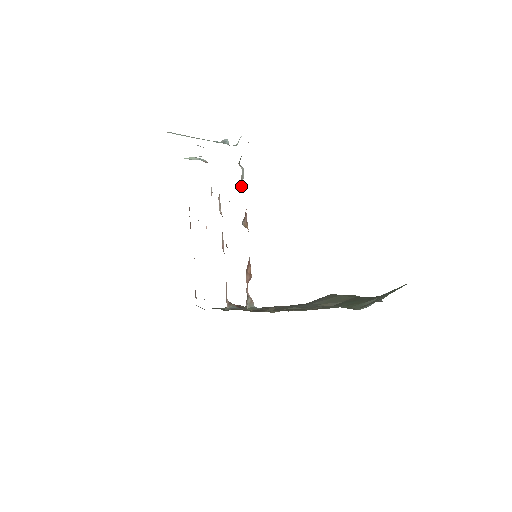
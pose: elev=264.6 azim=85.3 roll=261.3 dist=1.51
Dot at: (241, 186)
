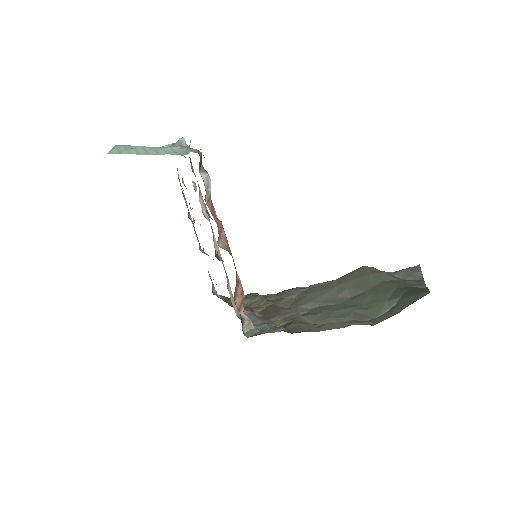
Dot at: (208, 199)
